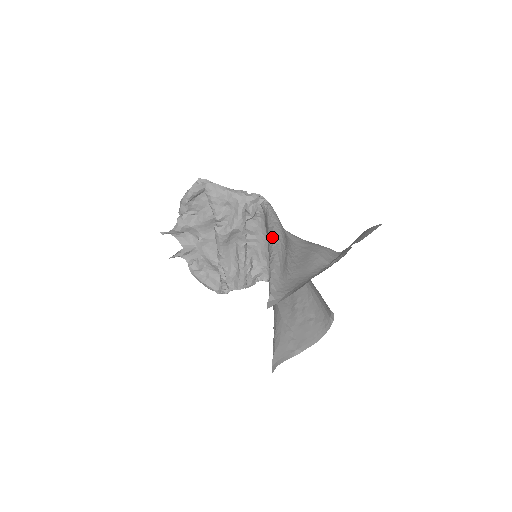
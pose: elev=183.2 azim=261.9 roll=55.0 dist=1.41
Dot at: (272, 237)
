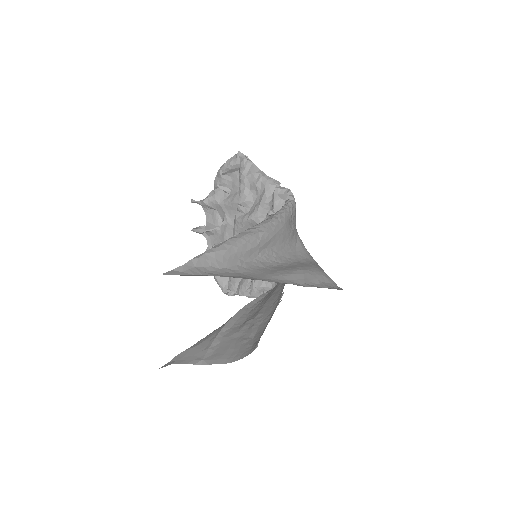
Dot at: (255, 225)
